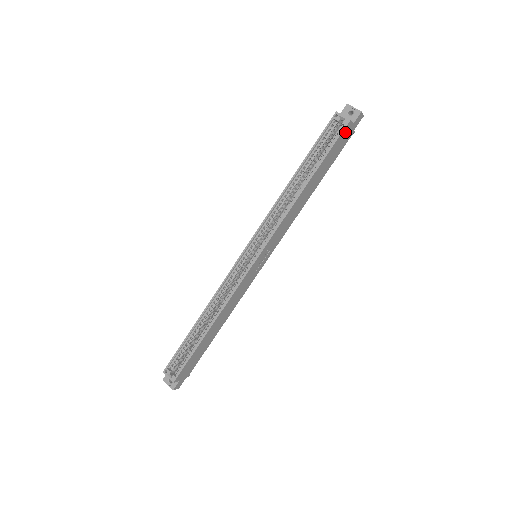
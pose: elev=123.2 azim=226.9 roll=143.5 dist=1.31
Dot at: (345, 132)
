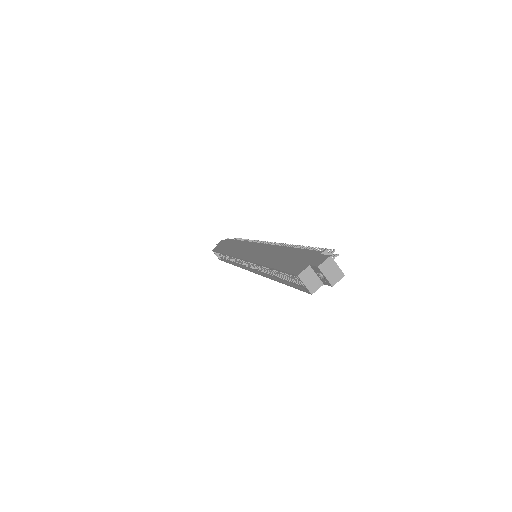
Dot at: occluded
